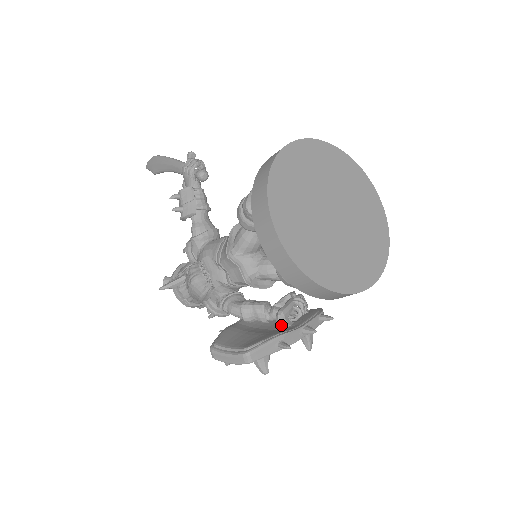
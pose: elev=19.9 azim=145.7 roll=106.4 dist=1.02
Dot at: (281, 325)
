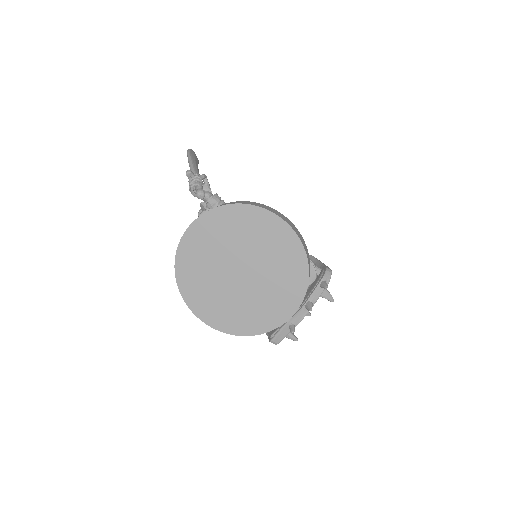
Dot at: occluded
